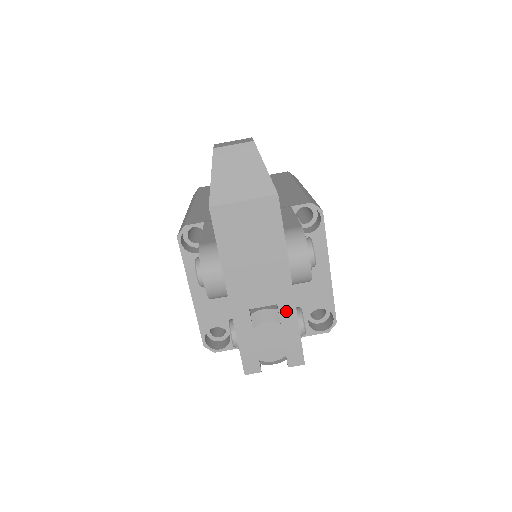
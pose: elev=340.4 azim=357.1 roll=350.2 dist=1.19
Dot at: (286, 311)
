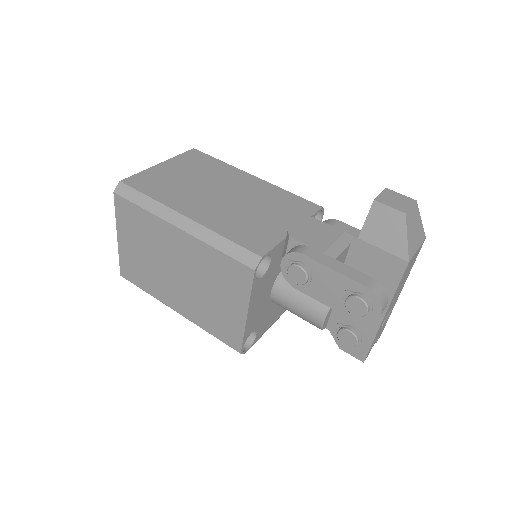
Dot at: (392, 309)
